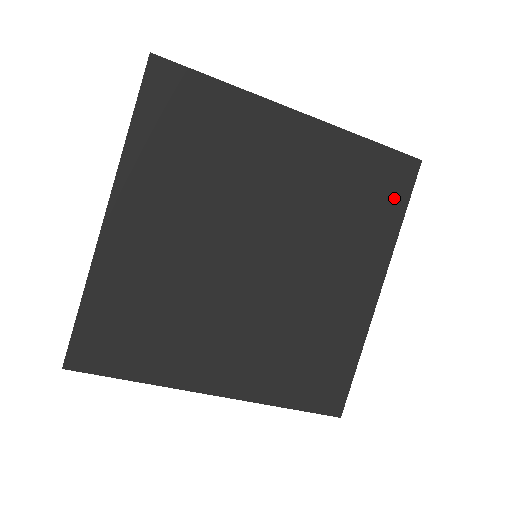
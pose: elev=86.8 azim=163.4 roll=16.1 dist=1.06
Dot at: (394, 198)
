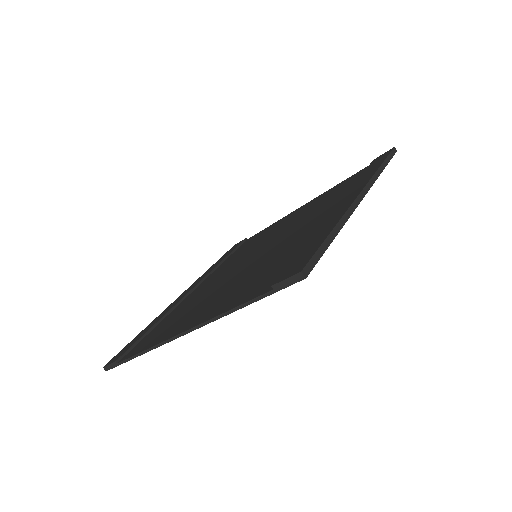
Dot at: occluded
